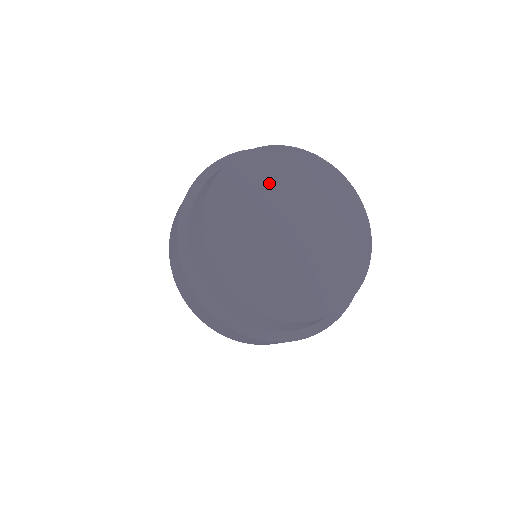
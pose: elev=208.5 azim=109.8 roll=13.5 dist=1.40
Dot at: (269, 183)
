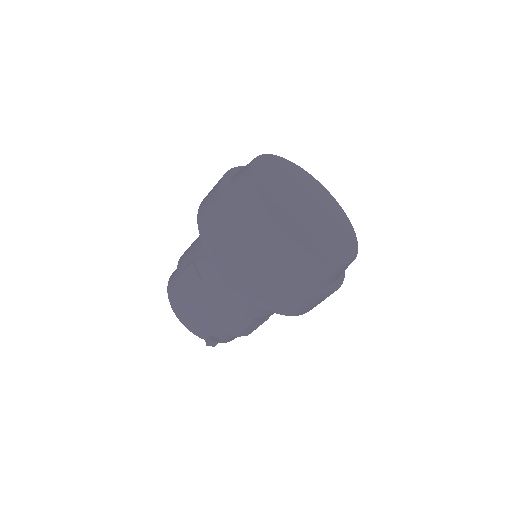
Dot at: (296, 179)
